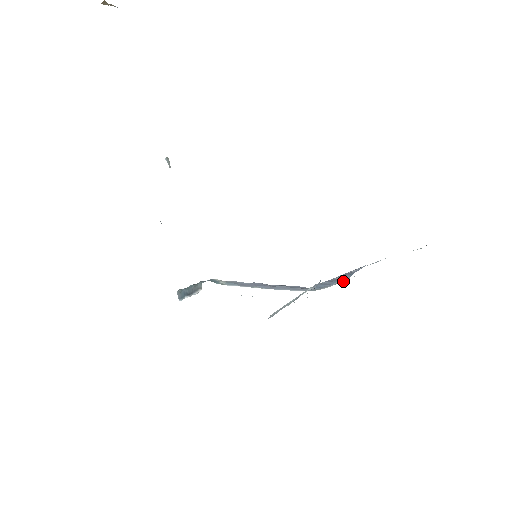
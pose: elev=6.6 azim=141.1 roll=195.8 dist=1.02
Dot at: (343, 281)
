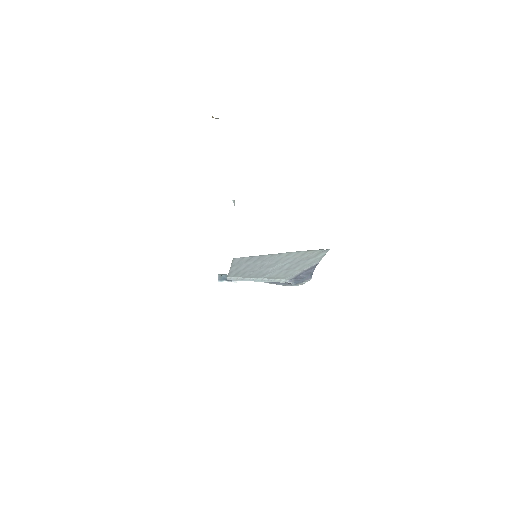
Dot at: (308, 279)
